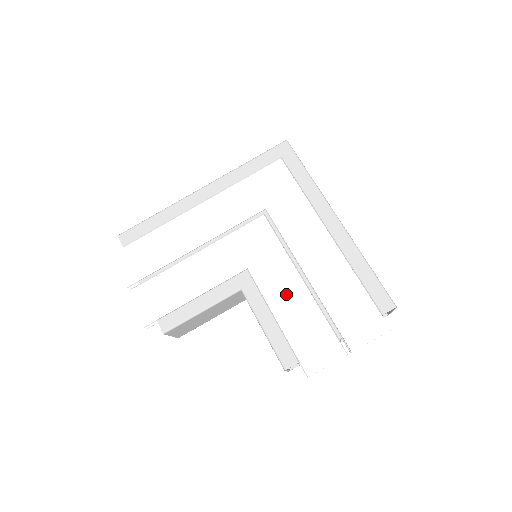
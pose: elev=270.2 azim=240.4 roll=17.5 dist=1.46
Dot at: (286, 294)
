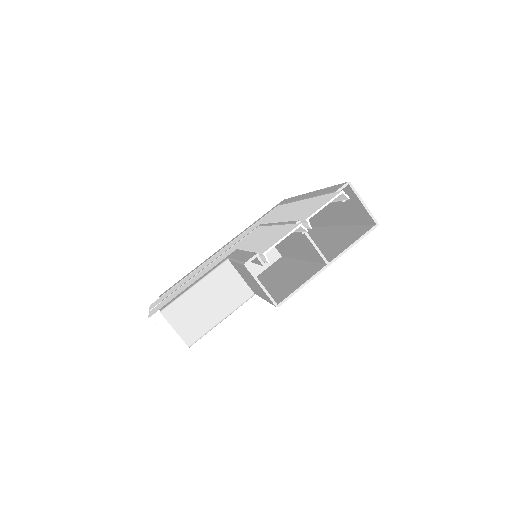
Dot at: (261, 237)
